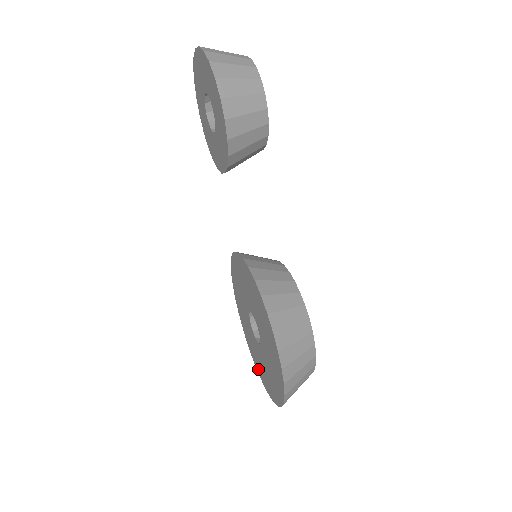
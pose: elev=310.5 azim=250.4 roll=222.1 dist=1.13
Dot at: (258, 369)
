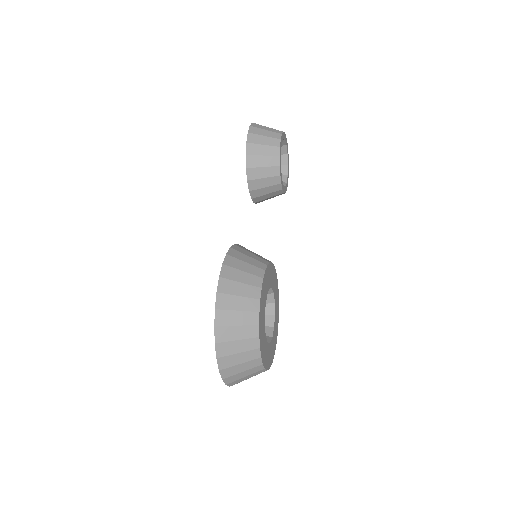
Dot at: occluded
